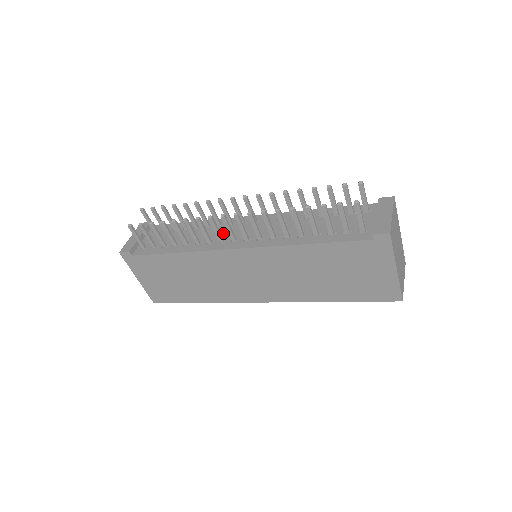
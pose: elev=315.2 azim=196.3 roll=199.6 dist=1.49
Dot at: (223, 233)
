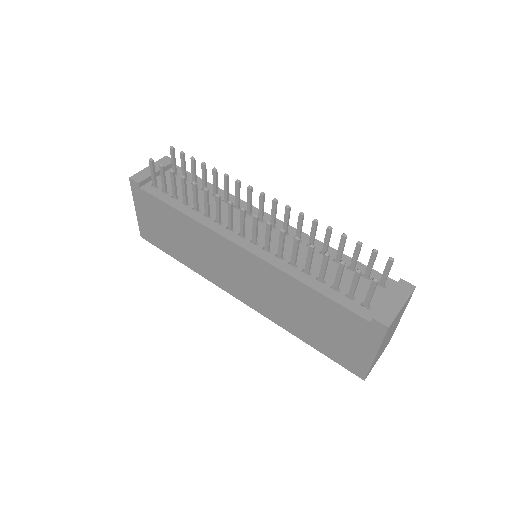
Dot at: (236, 219)
